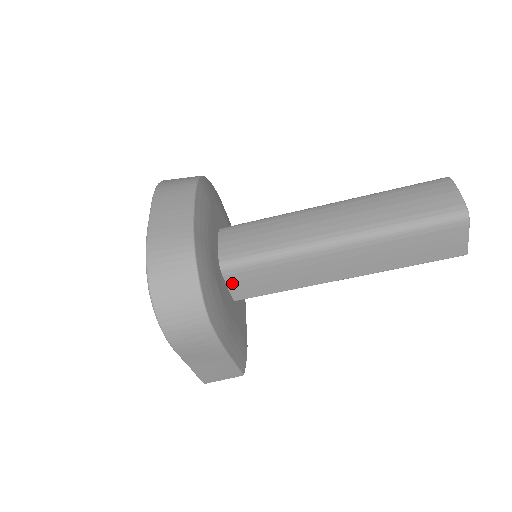
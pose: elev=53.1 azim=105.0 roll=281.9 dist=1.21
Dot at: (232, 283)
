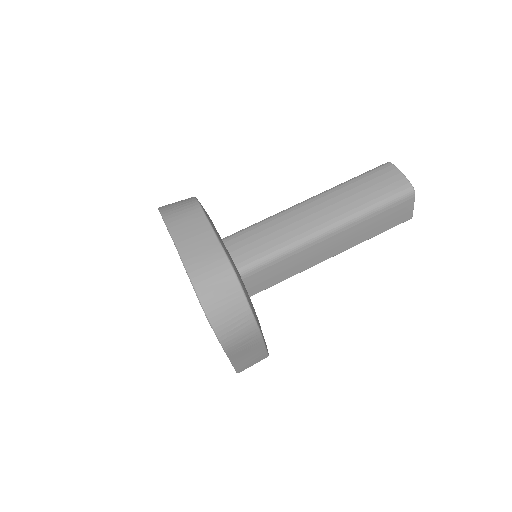
Dot at: (247, 284)
